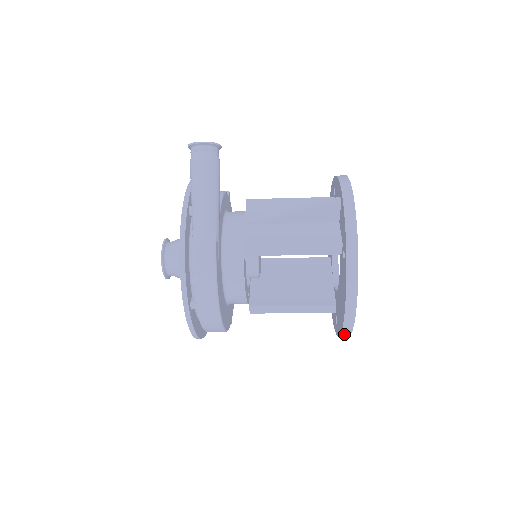
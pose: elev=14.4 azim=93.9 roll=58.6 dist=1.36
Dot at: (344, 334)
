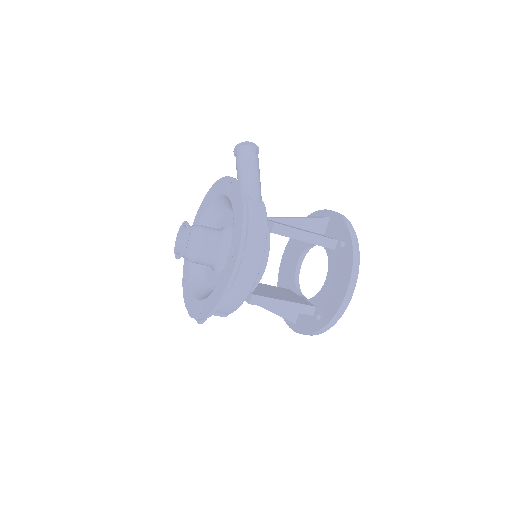
Dot at: (337, 315)
